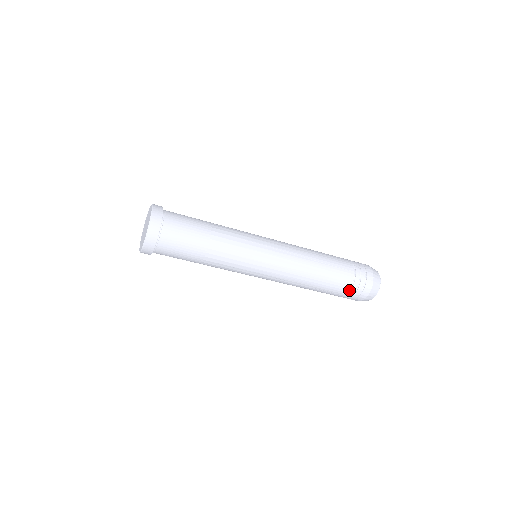
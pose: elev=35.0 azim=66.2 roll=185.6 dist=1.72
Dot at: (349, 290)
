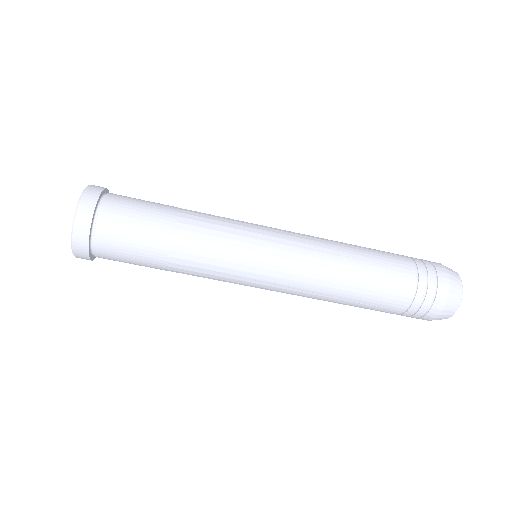
Dot at: (410, 301)
